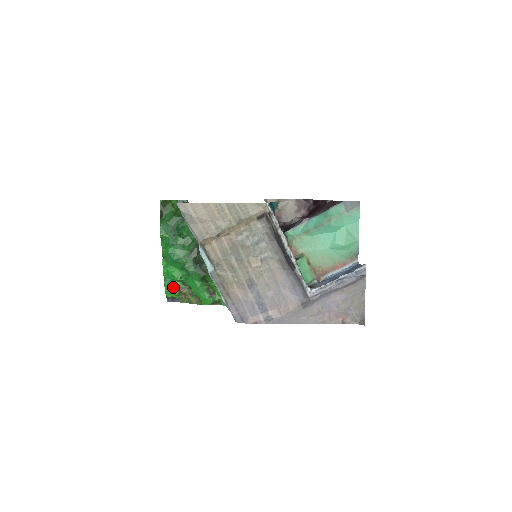
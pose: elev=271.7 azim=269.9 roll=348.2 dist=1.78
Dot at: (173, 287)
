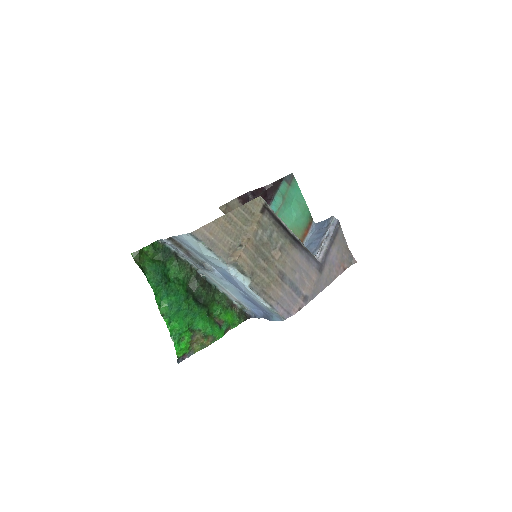
Dot at: (183, 342)
